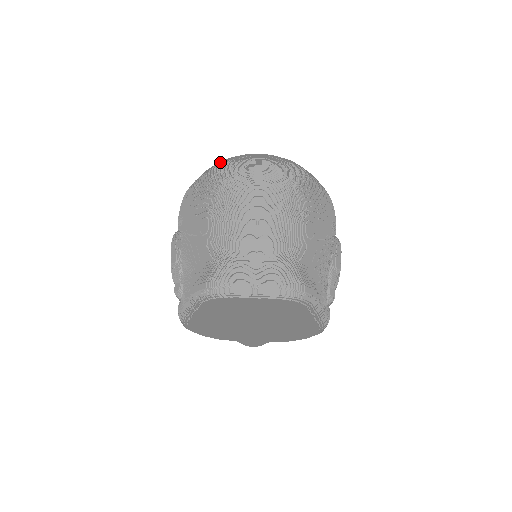
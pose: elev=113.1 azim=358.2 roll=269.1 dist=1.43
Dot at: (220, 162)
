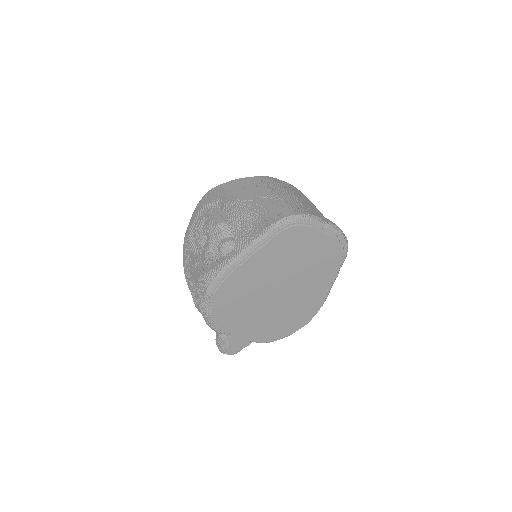
Dot at: occluded
